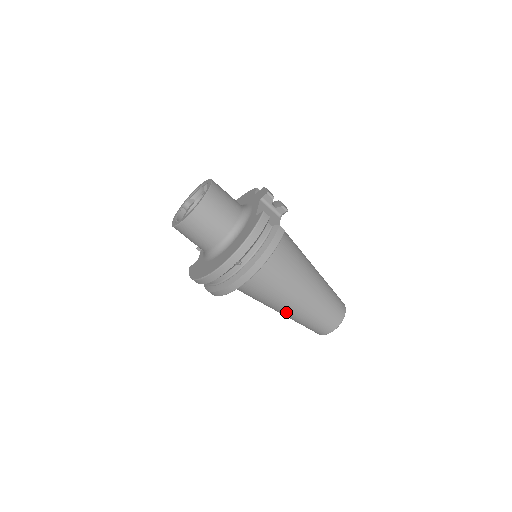
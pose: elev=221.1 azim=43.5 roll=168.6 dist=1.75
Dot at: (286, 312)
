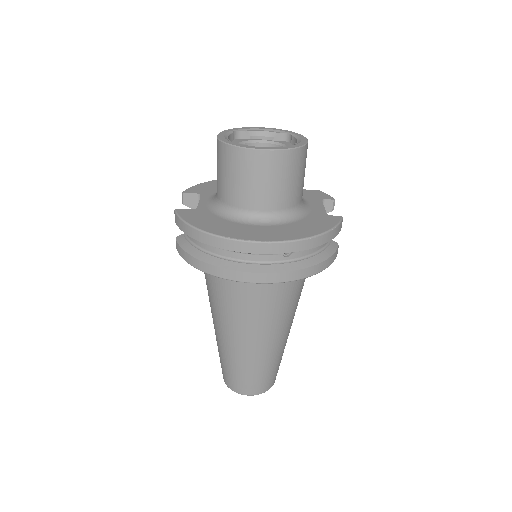
Dot at: (240, 344)
